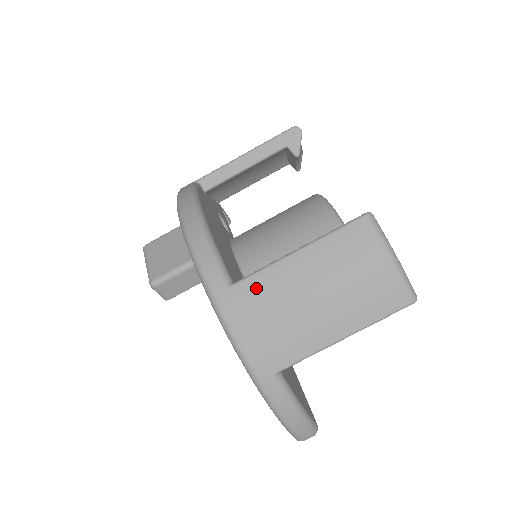
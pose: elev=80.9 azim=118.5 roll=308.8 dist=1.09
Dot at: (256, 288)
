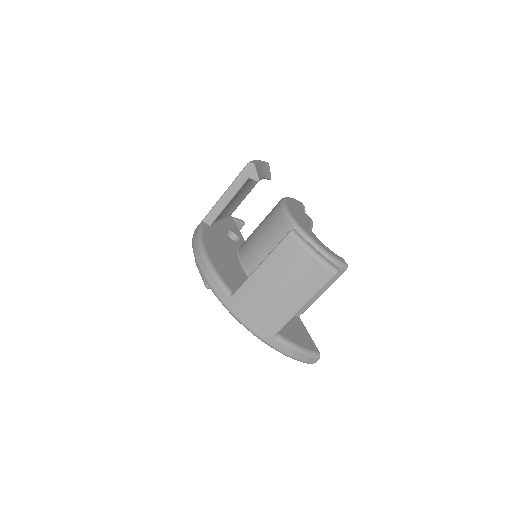
Dot at: (245, 294)
